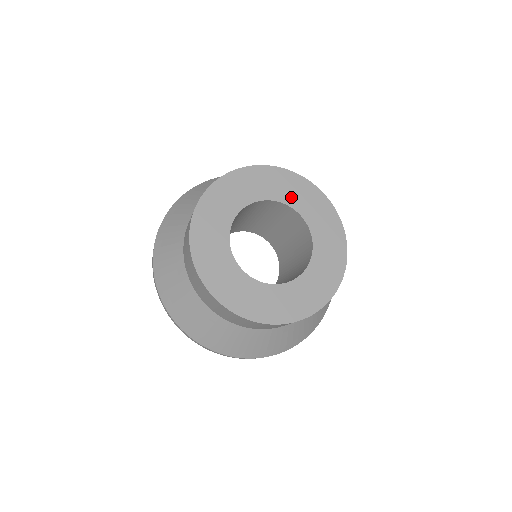
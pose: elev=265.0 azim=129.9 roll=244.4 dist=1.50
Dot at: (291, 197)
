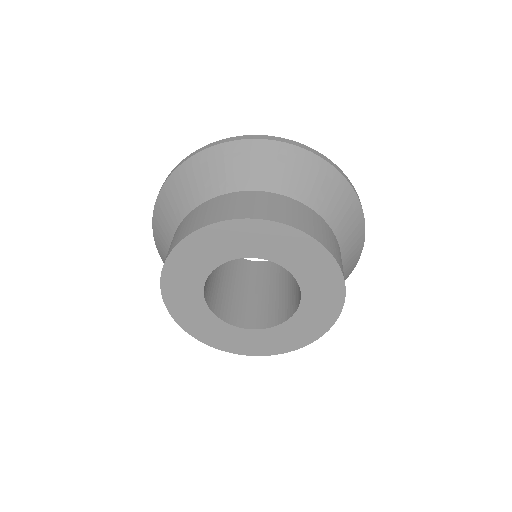
Dot at: (244, 248)
